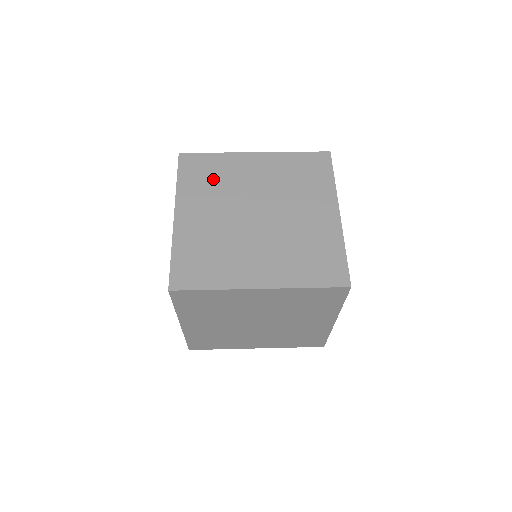
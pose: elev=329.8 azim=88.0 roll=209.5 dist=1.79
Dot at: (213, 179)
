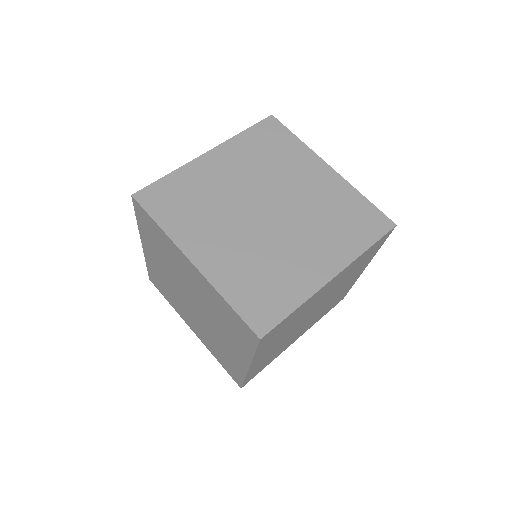
Dot at: (161, 247)
